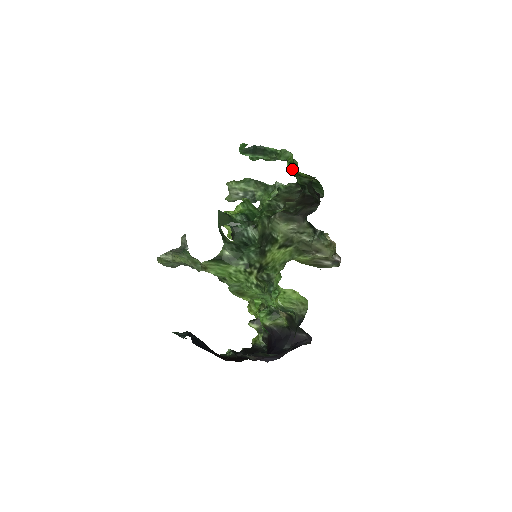
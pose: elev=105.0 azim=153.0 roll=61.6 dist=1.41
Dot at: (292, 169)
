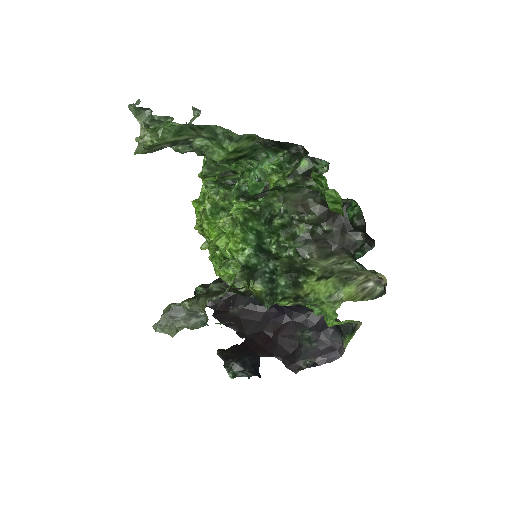
Dot at: (337, 211)
